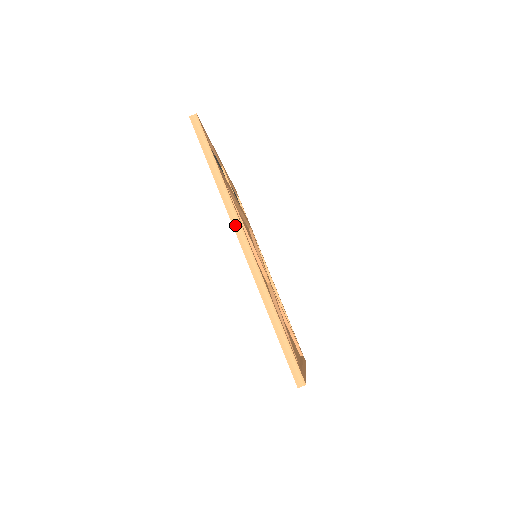
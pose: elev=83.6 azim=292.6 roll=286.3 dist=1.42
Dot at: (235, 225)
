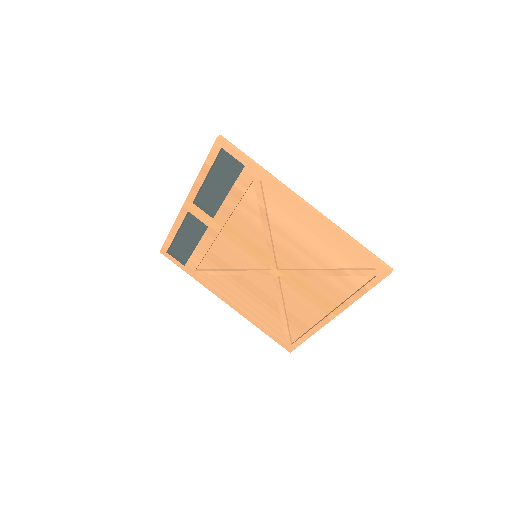
Dot at: (294, 195)
